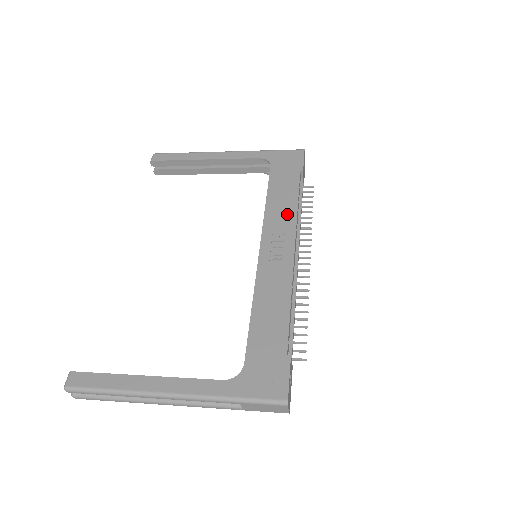
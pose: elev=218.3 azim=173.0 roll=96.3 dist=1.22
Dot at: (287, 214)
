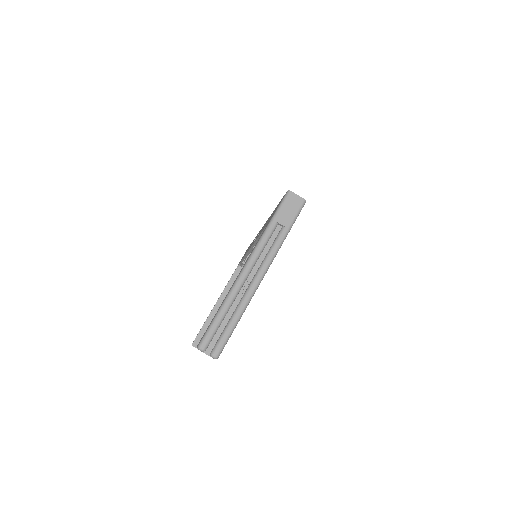
Dot at: occluded
